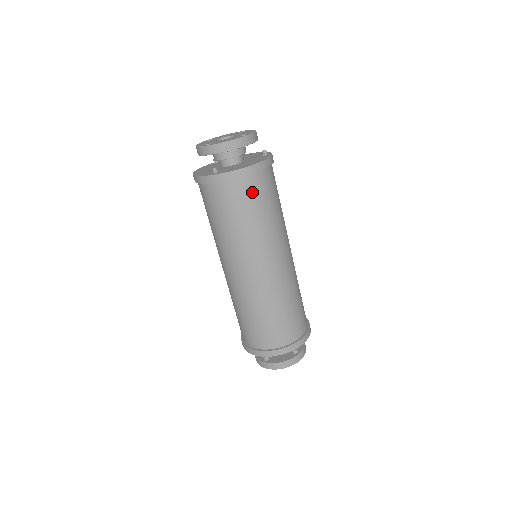
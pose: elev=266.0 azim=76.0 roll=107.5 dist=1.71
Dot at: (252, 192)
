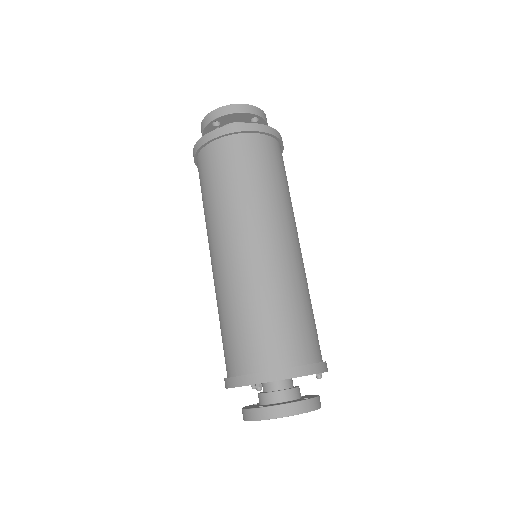
Dot at: (258, 151)
